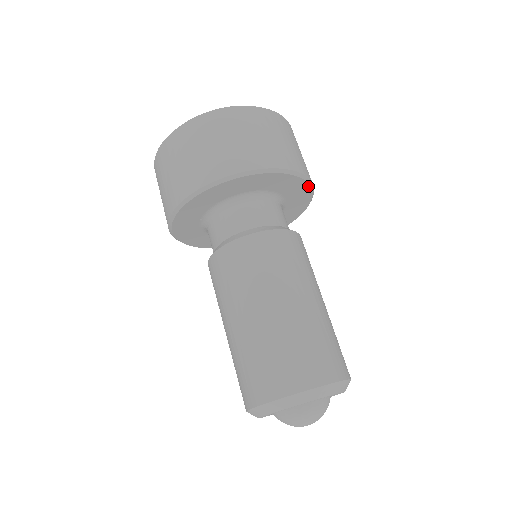
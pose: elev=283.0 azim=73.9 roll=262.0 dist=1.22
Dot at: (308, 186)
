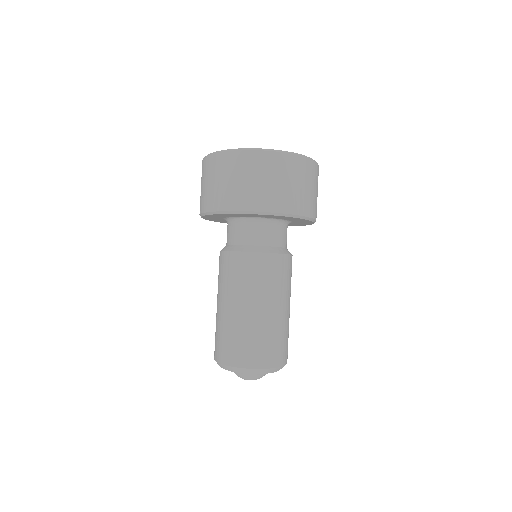
Dot at: (311, 221)
